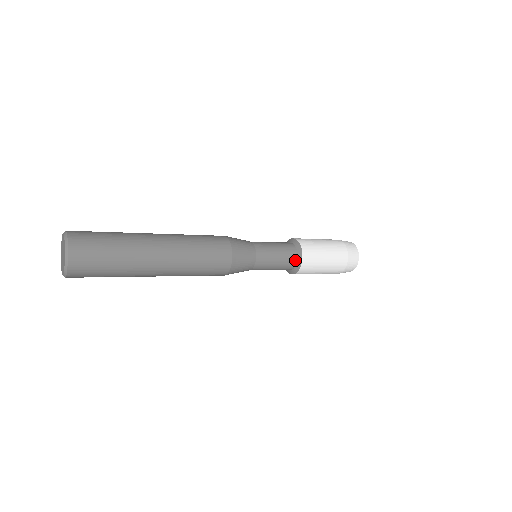
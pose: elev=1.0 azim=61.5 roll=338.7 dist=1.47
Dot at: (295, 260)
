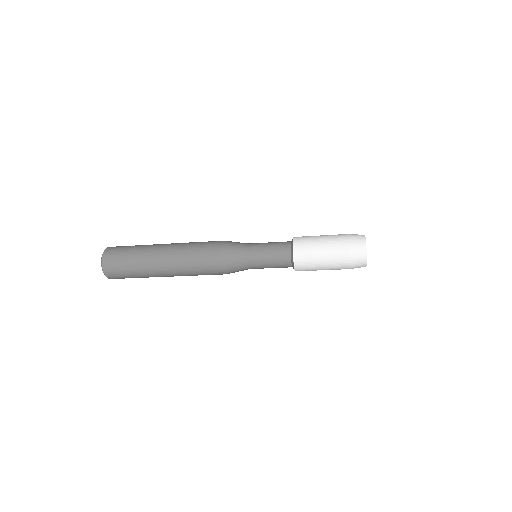
Dot at: (289, 262)
